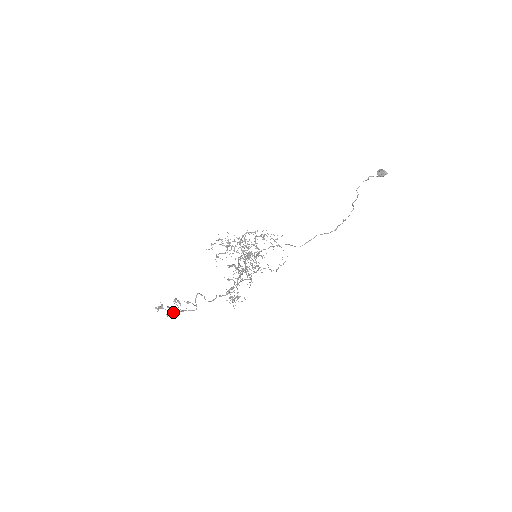
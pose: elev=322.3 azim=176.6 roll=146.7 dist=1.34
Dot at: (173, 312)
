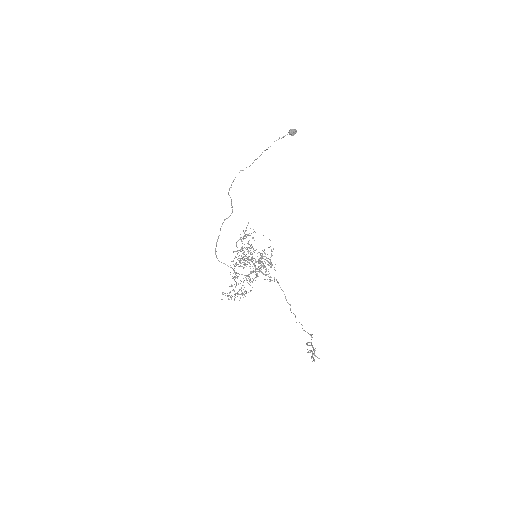
Dot at: occluded
